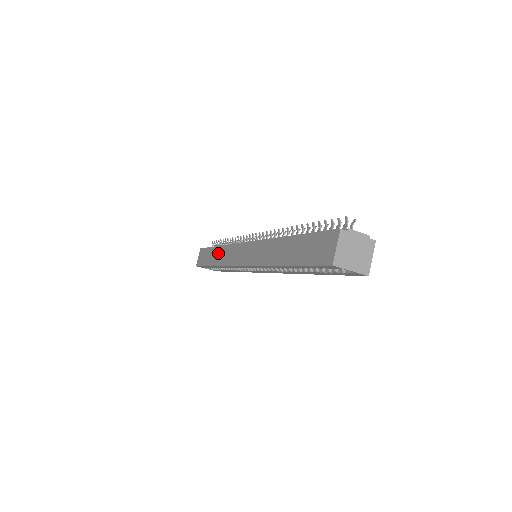
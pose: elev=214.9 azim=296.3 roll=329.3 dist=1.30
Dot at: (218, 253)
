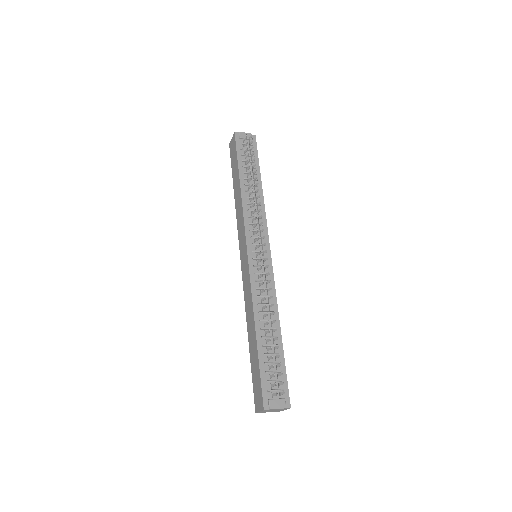
Dot at: (238, 194)
